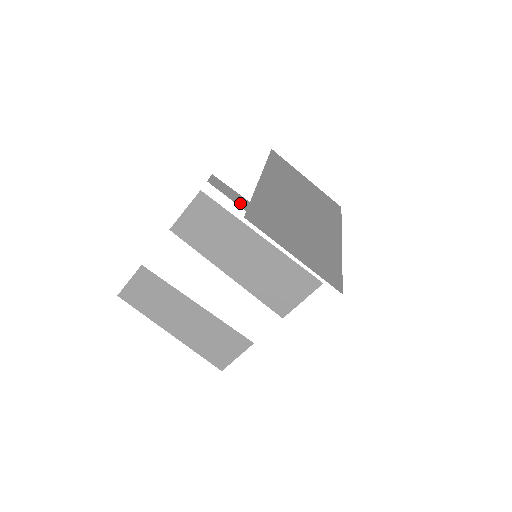
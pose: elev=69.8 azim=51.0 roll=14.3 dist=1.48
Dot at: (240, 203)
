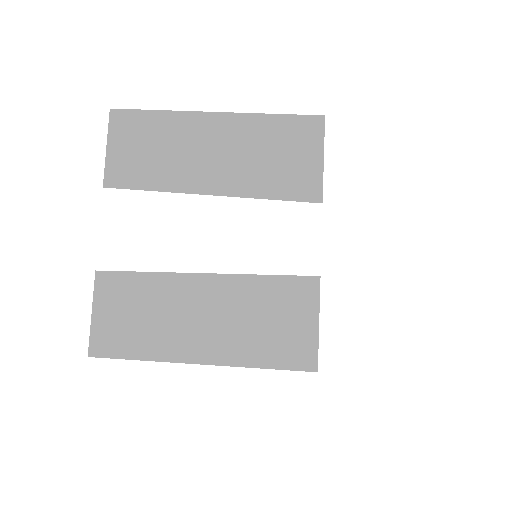
Dot at: occluded
